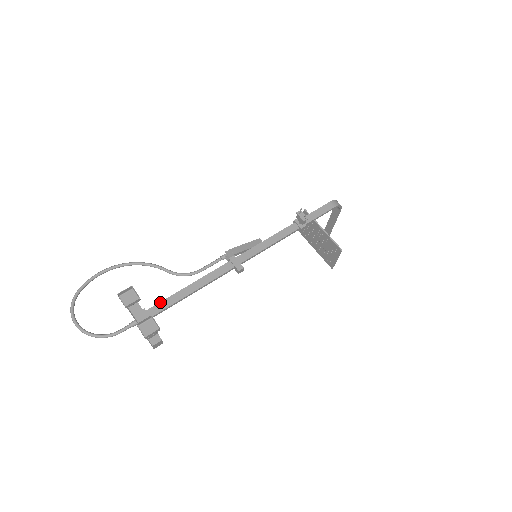
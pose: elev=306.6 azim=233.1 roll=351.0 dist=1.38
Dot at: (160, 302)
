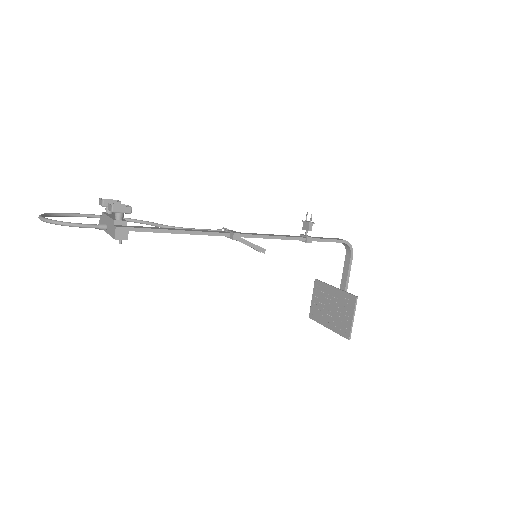
Dot at: (140, 226)
